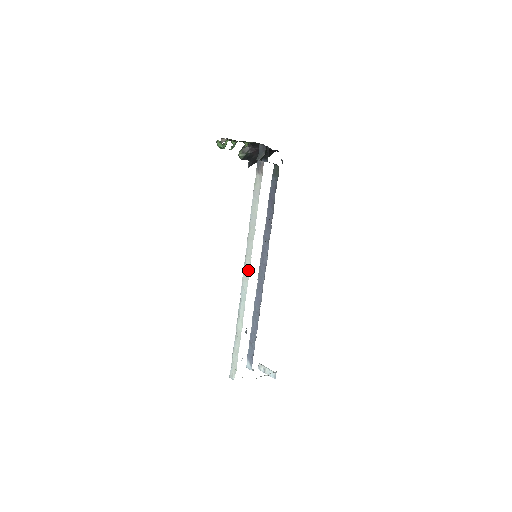
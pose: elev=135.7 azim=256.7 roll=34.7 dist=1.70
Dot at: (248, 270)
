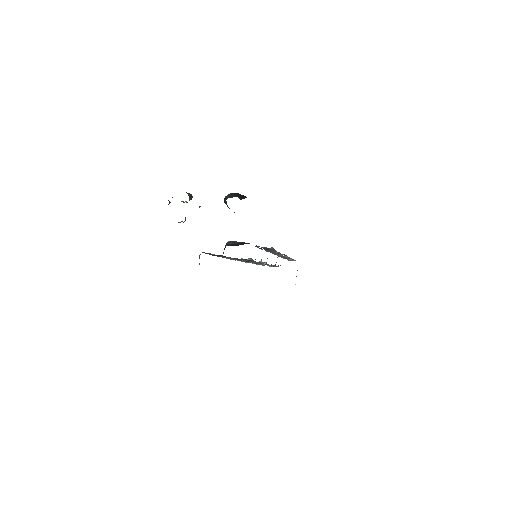
Dot at: occluded
